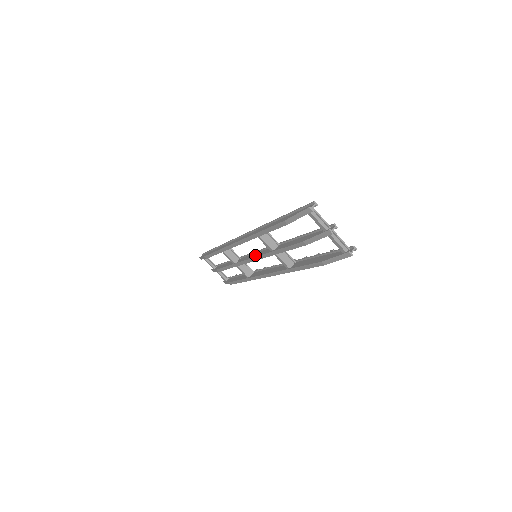
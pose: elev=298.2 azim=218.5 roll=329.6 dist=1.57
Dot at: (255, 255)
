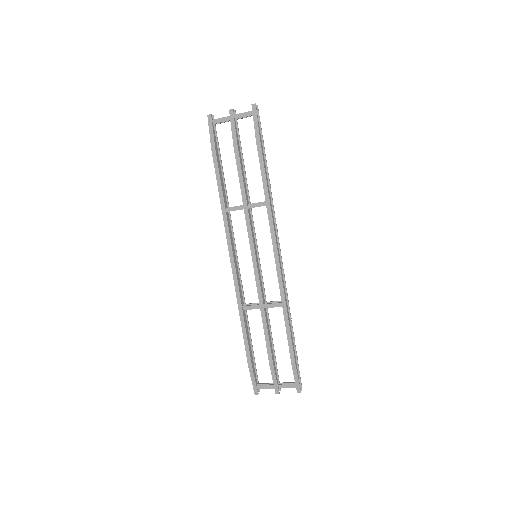
Dot at: occluded
